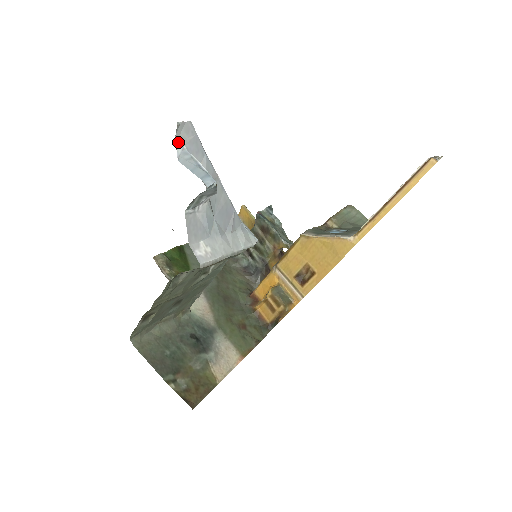
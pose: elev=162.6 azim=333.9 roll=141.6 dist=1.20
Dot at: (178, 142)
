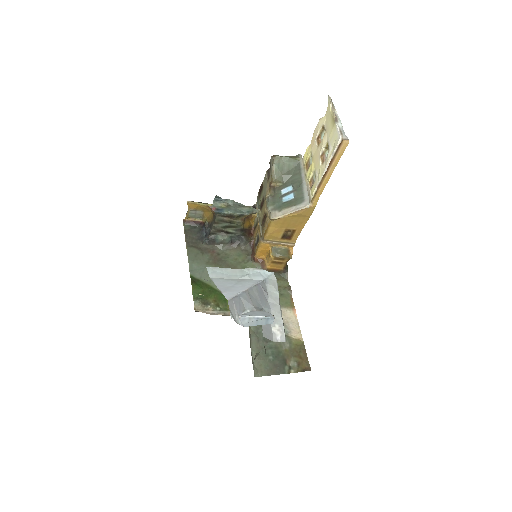
Dot at: (236, 320)
